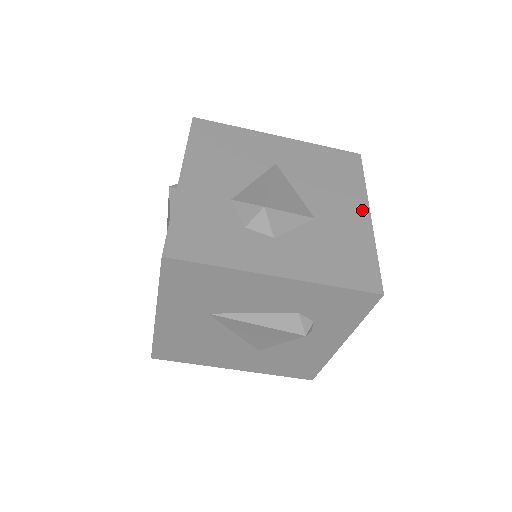
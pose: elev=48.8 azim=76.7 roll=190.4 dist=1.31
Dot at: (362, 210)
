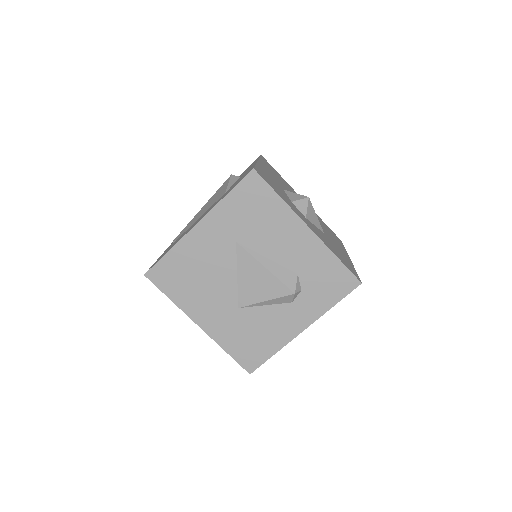
Dot at: (346, 254)
